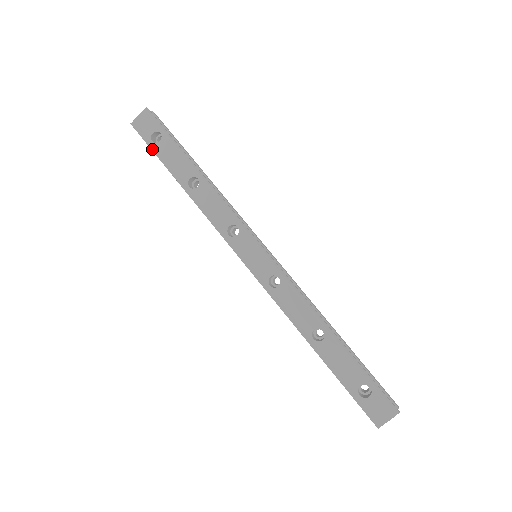
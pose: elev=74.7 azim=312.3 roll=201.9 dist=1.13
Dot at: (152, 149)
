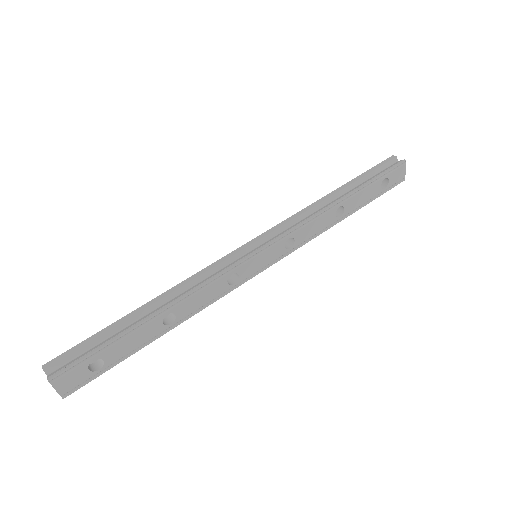
Dot at: (109, 369)
